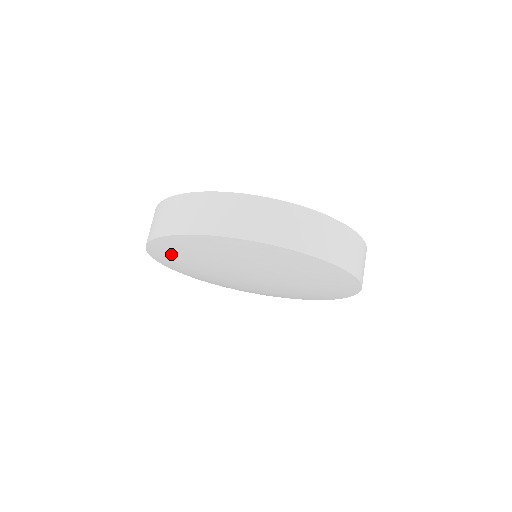
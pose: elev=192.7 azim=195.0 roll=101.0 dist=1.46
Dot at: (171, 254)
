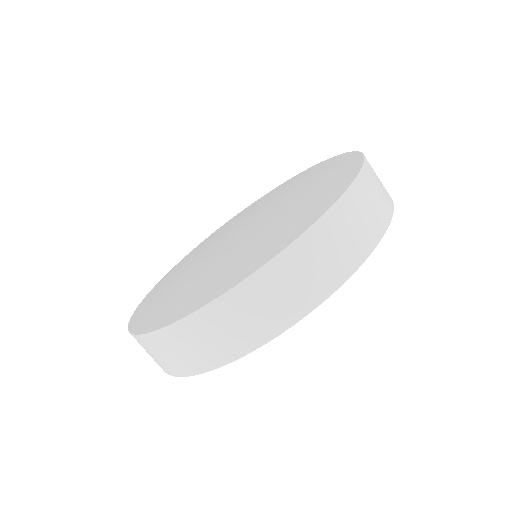
Dot at: occluded
